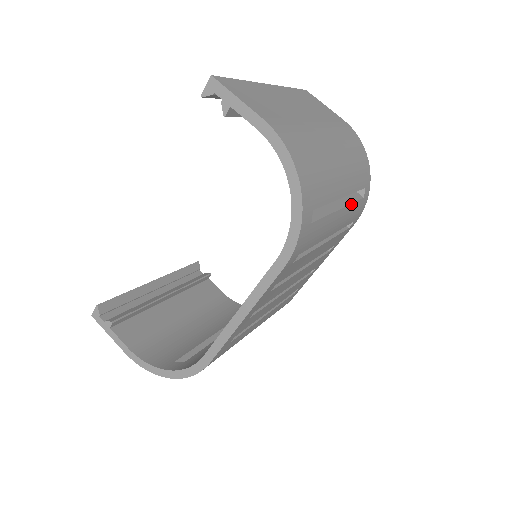
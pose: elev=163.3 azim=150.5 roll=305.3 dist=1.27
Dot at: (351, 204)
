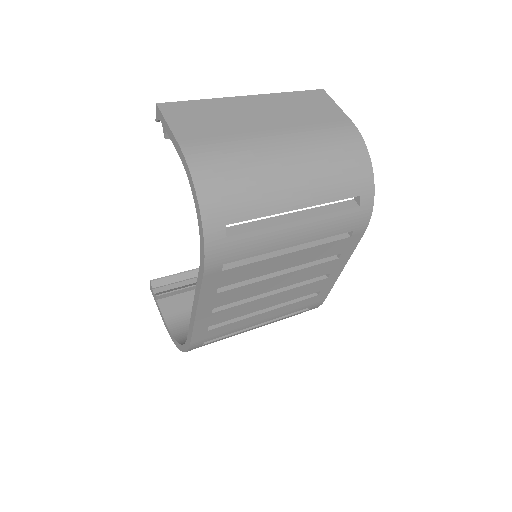
Dot at: (325, 214)
